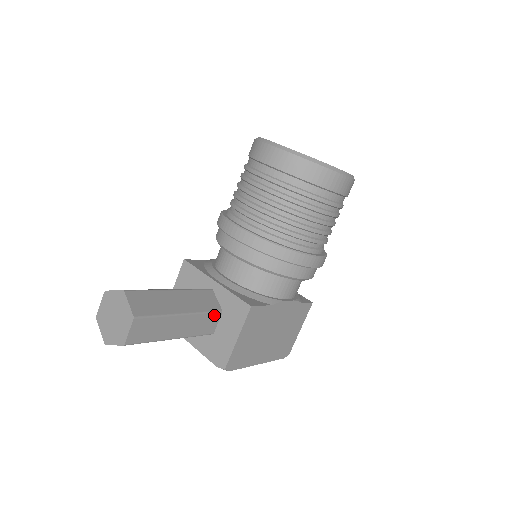
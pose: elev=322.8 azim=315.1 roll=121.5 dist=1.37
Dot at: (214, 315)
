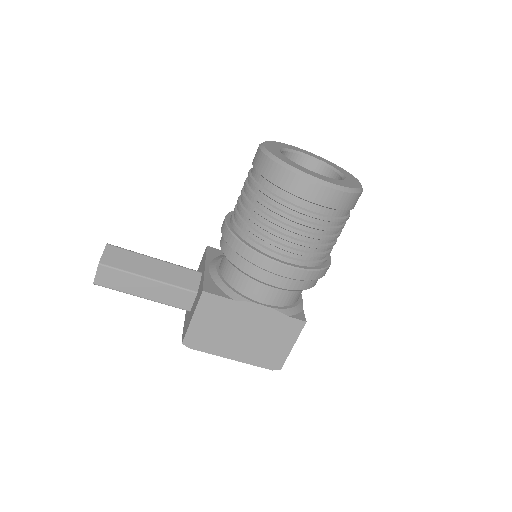
Dot at: (187, 293)
